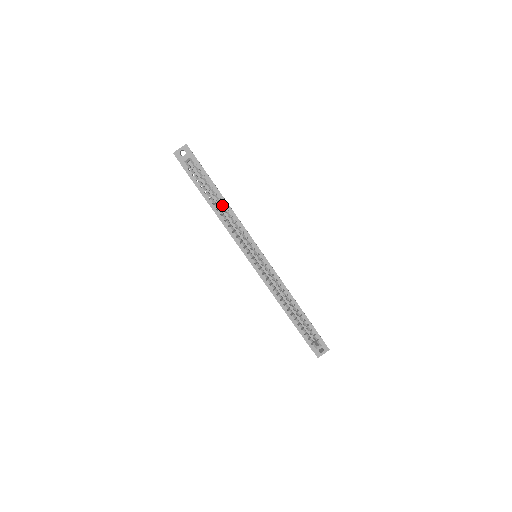
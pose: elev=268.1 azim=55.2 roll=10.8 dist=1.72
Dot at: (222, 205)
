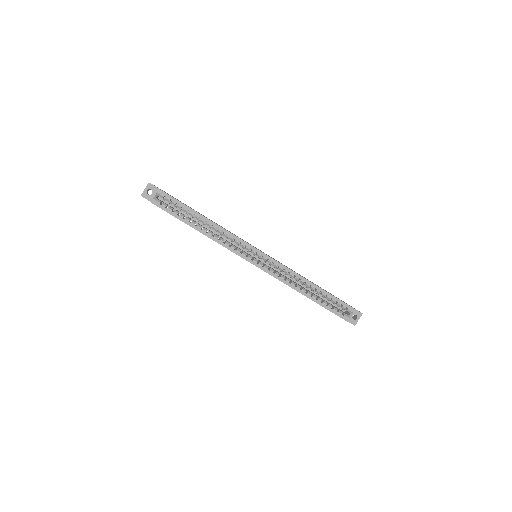
Dot at: occluded
